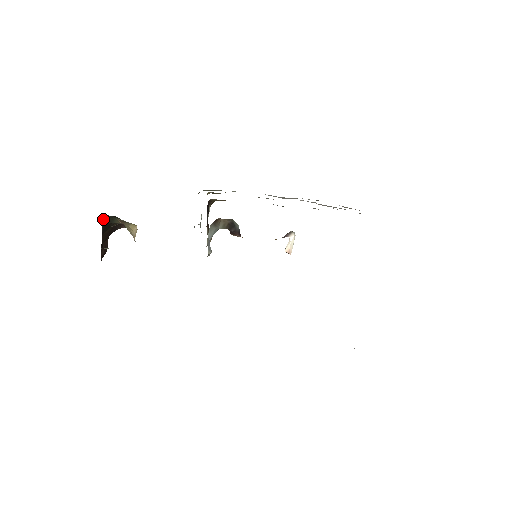
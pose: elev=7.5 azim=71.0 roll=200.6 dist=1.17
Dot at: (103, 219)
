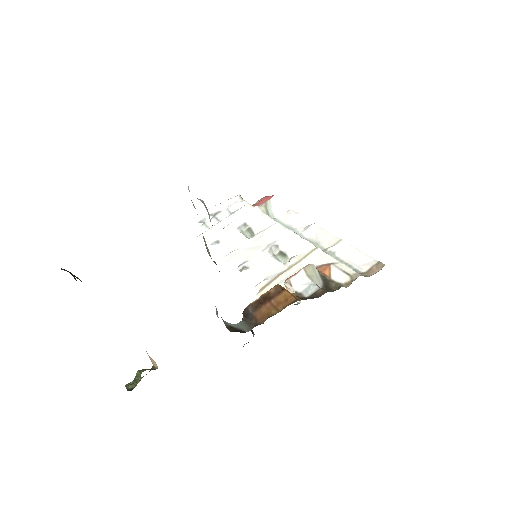
Dot at: occluded
